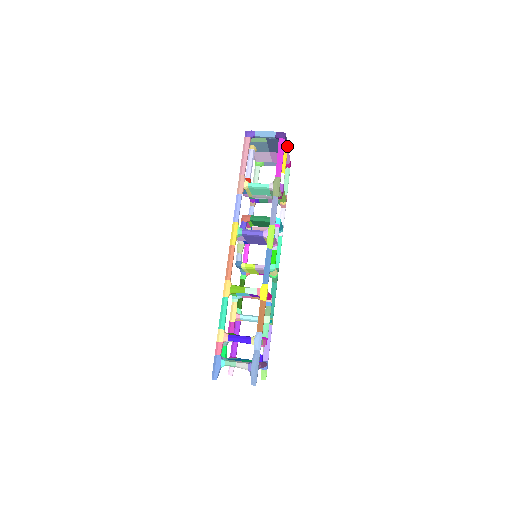
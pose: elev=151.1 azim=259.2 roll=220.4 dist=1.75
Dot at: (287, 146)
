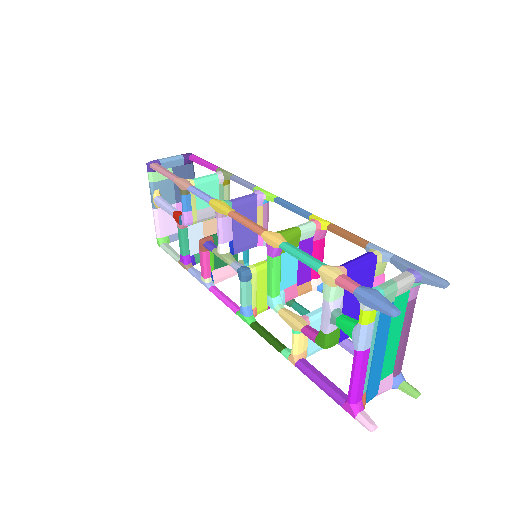
Dot at: occluded
